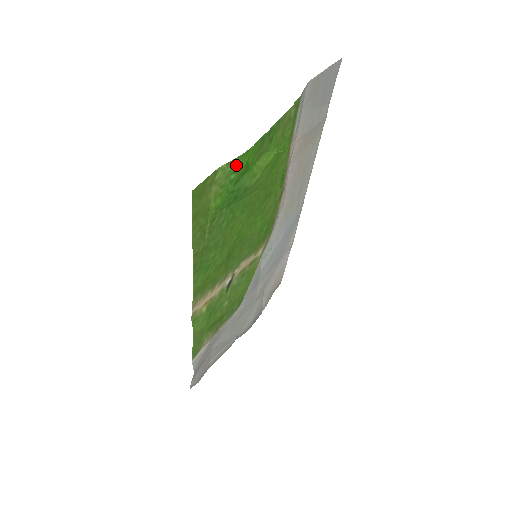
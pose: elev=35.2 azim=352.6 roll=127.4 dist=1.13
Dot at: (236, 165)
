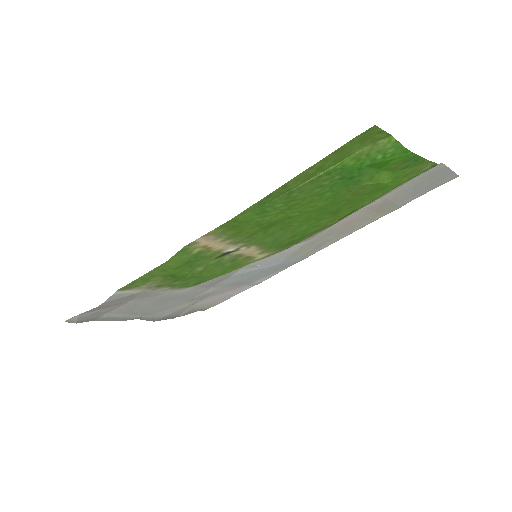
Dot at: (393, 151)
